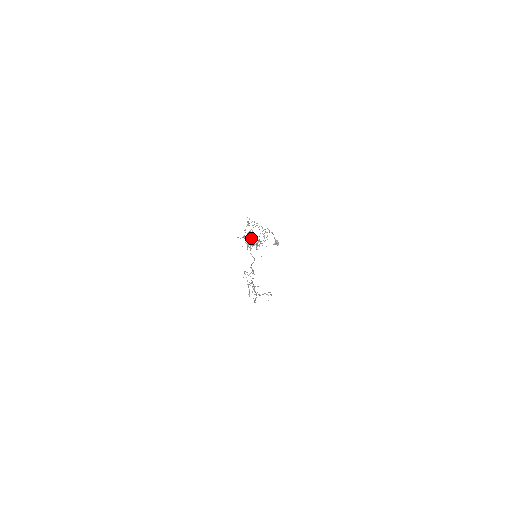
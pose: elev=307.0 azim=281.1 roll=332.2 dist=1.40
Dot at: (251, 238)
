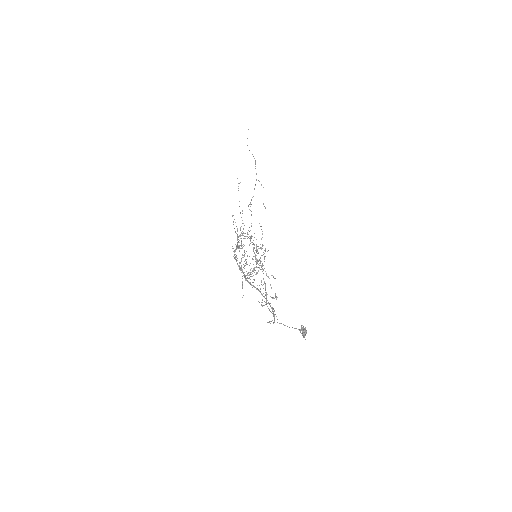
Dot at: (242, 245)
